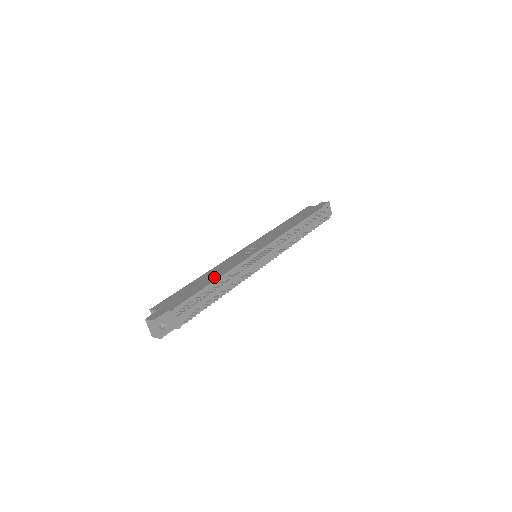
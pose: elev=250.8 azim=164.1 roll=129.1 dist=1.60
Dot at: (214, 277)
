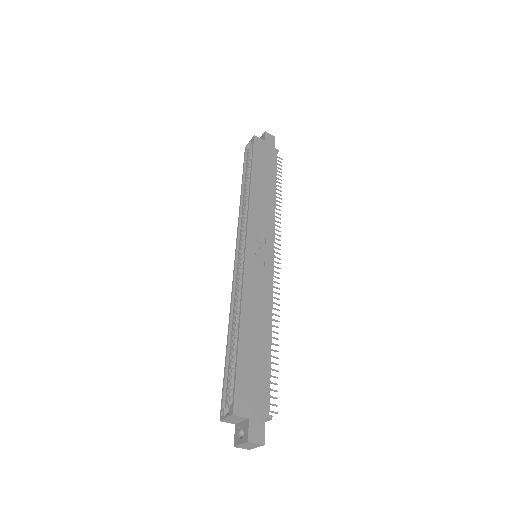
Dot at: (265, 329)
